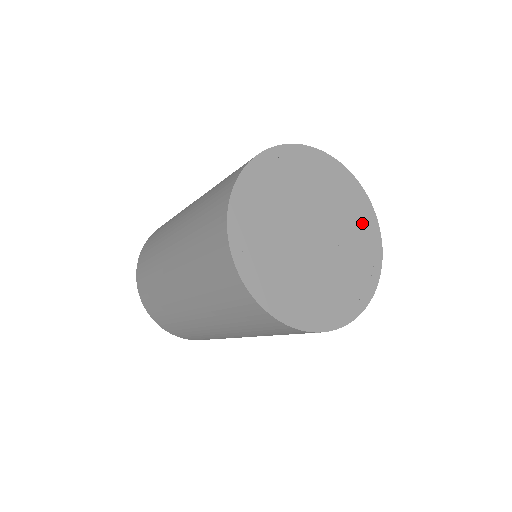
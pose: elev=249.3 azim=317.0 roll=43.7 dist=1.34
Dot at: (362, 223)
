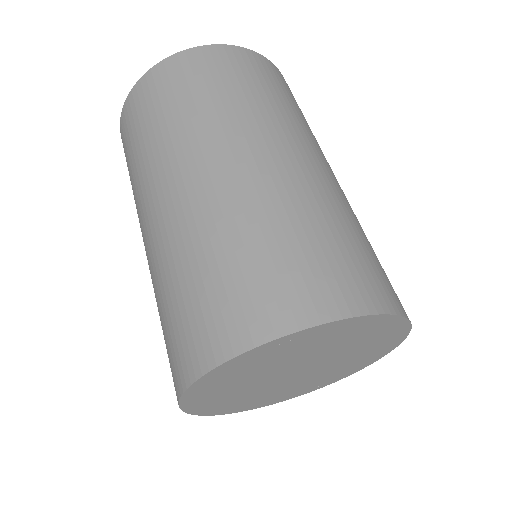
Dot at: (379, 347)
